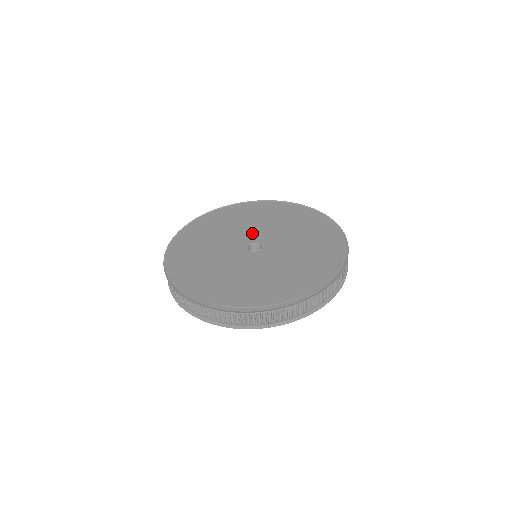
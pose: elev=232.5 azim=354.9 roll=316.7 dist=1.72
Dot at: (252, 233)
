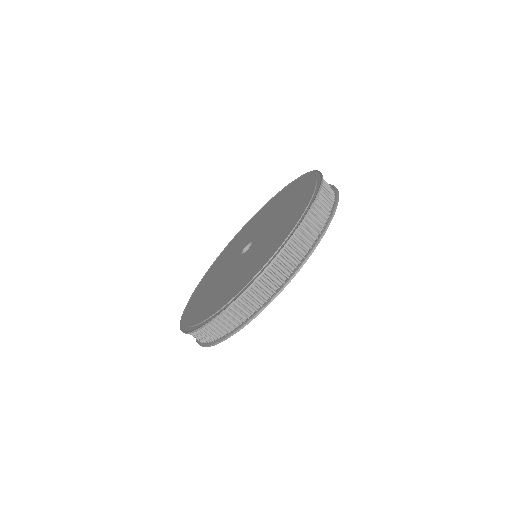
Dot at: (231, 260)
